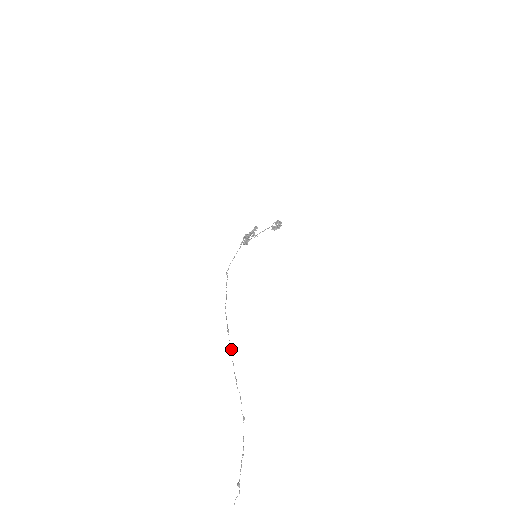
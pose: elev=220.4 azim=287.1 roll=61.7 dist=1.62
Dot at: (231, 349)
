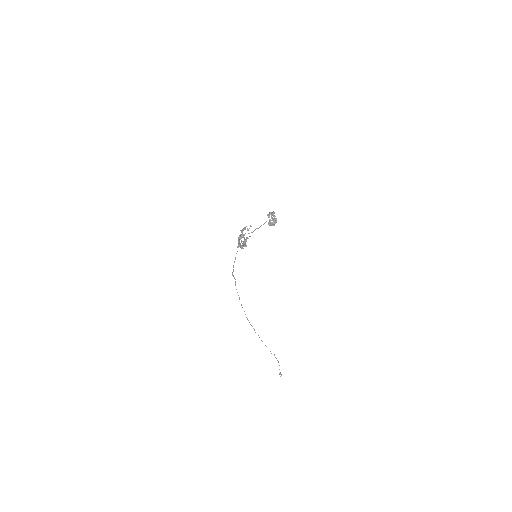
Dot at: occluded
